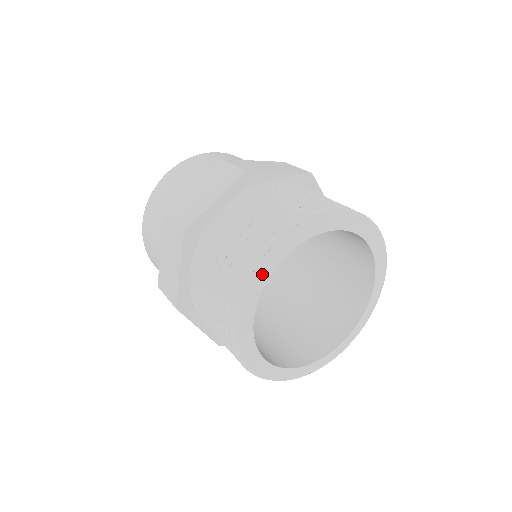
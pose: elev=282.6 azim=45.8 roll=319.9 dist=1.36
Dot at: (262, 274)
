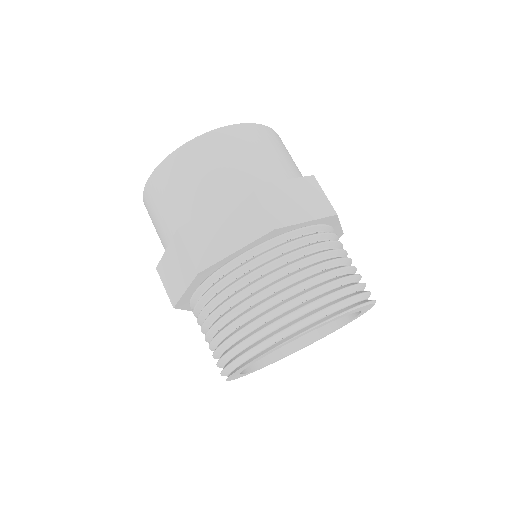
Dot at: (264, 355)
